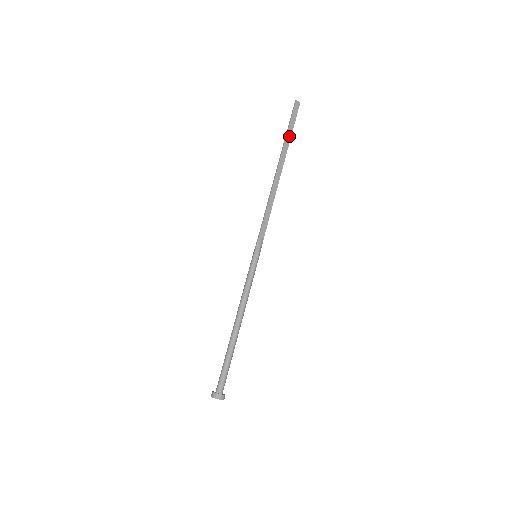
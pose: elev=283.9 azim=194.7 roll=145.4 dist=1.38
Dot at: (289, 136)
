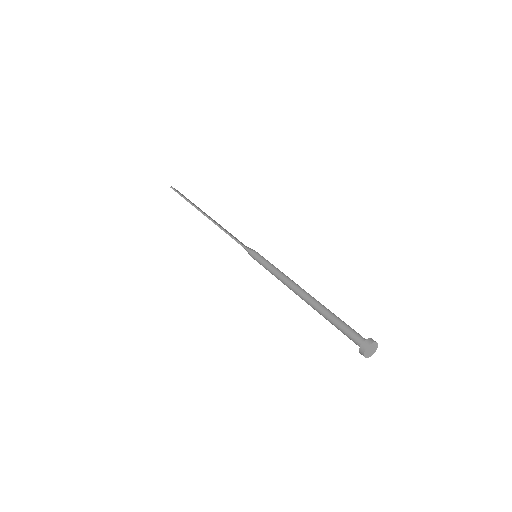
Dot at: occluded
